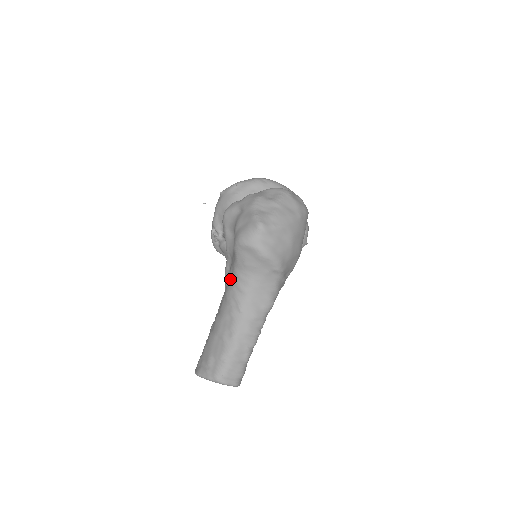
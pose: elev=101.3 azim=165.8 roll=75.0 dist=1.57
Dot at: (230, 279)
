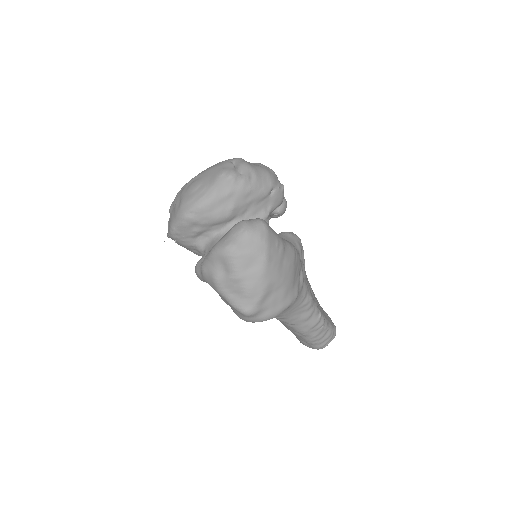
Dot at: occluded
